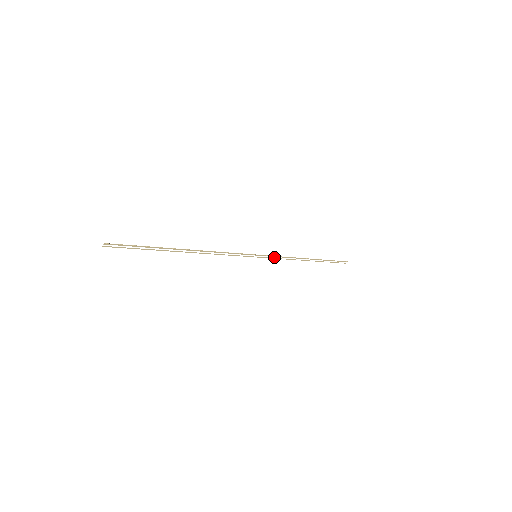
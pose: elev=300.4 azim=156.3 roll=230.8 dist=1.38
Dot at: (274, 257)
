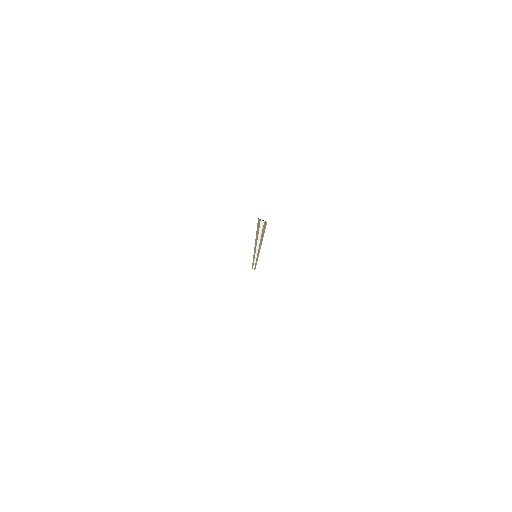
Dot at: (256, 259)
